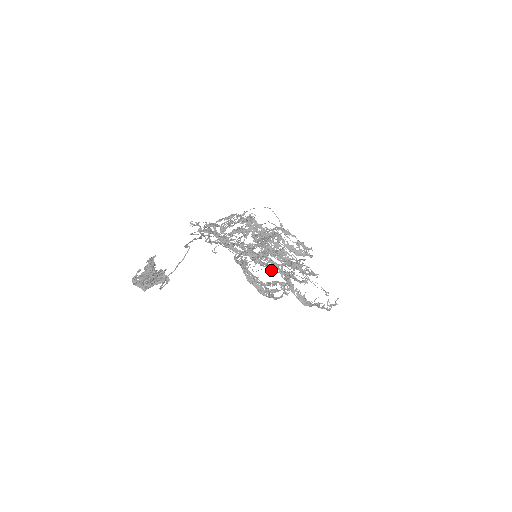
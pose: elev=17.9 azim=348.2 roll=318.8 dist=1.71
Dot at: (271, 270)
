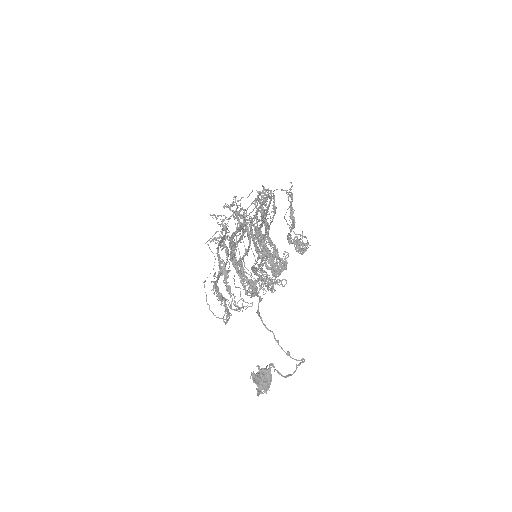
Dot at: (237, 226)
